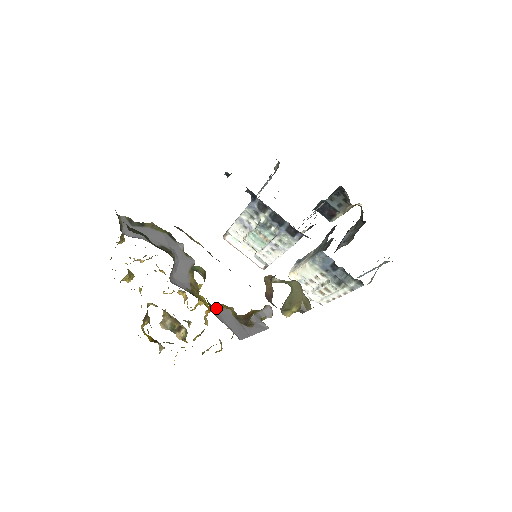
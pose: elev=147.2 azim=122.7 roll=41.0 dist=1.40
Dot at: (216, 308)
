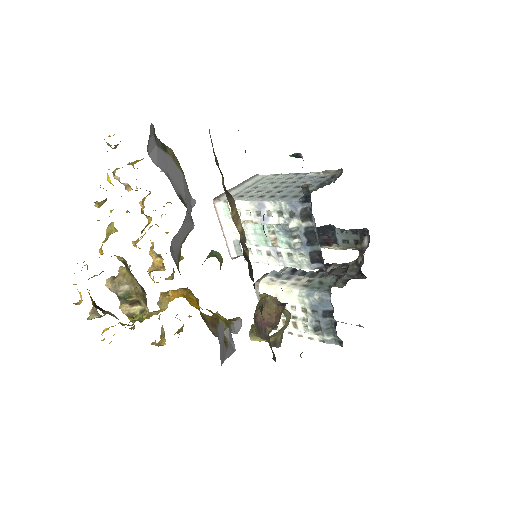
Dot at: (215, 317)
